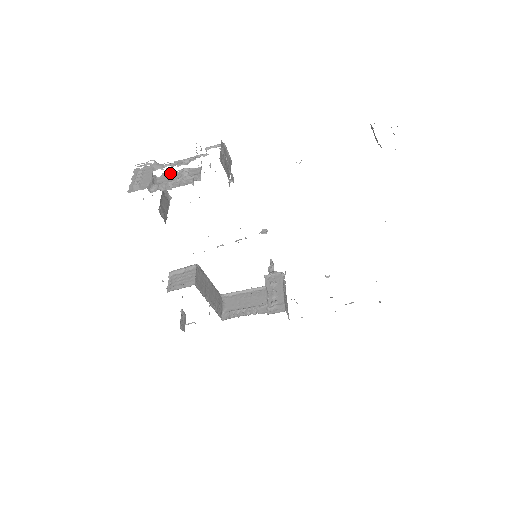
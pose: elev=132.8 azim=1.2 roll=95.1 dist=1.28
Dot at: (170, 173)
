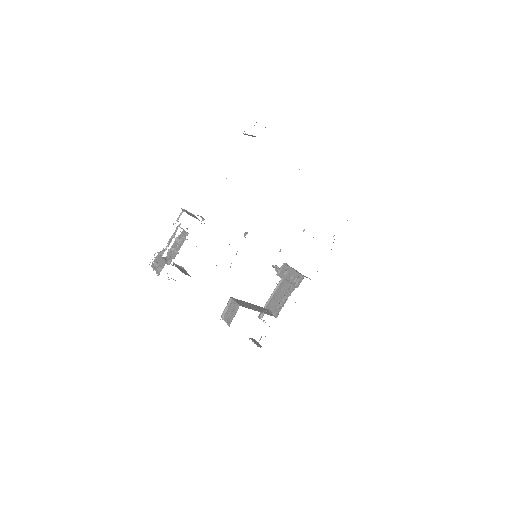
Dot at: (170, 248)
